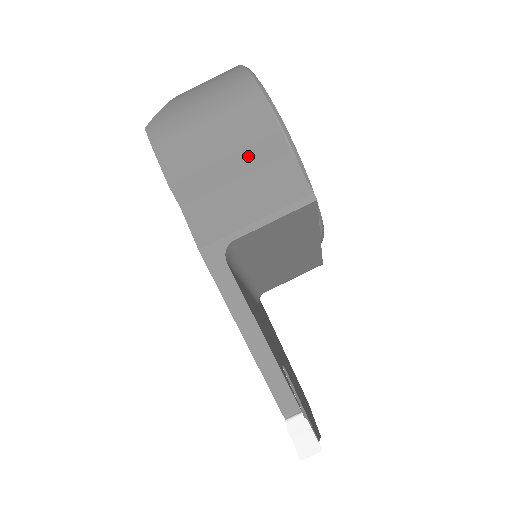
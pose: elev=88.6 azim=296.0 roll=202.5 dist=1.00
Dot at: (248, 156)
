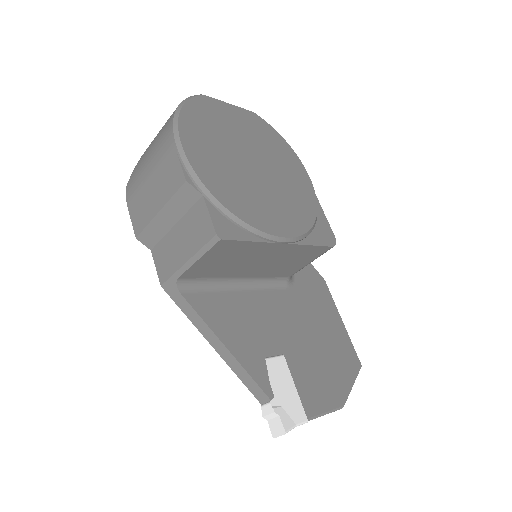
Dot at: (174, 206)
